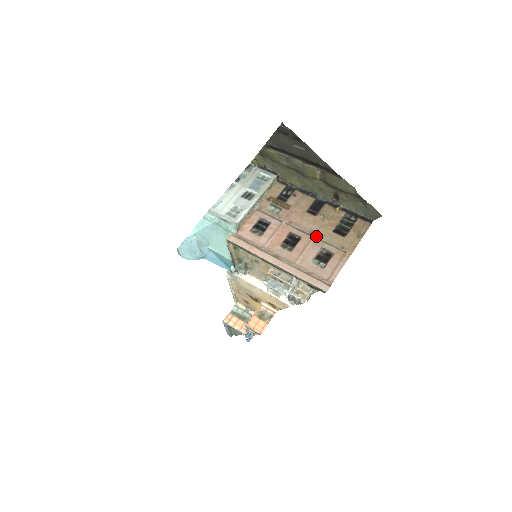
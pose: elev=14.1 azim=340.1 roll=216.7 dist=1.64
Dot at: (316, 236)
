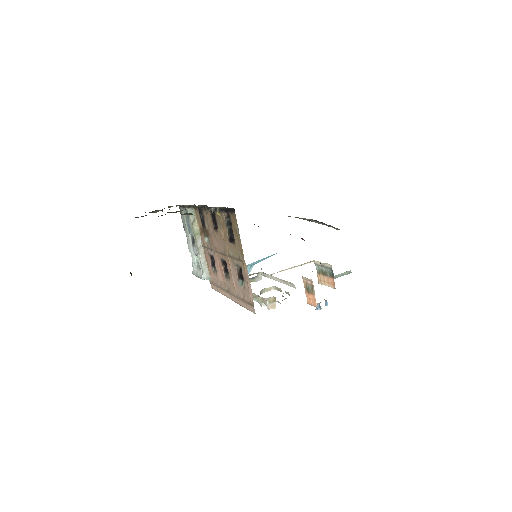
Dot at: (227, 255)
